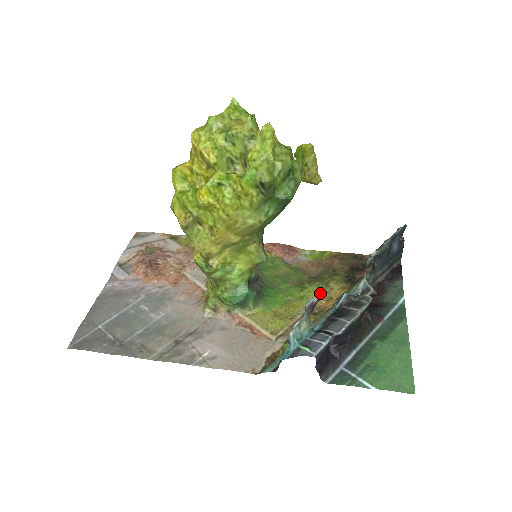
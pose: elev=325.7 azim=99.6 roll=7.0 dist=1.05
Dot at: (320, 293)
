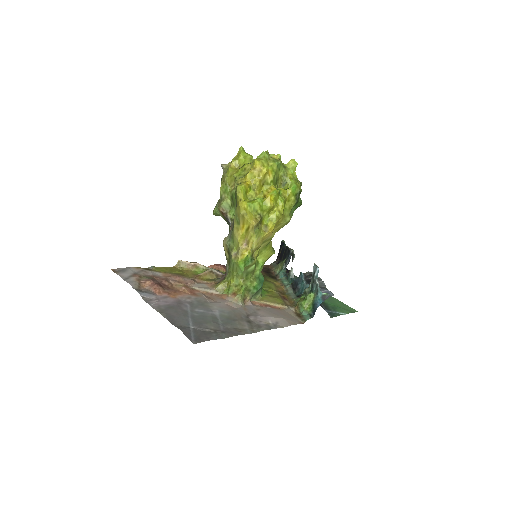
Dot at: (314, 263)
